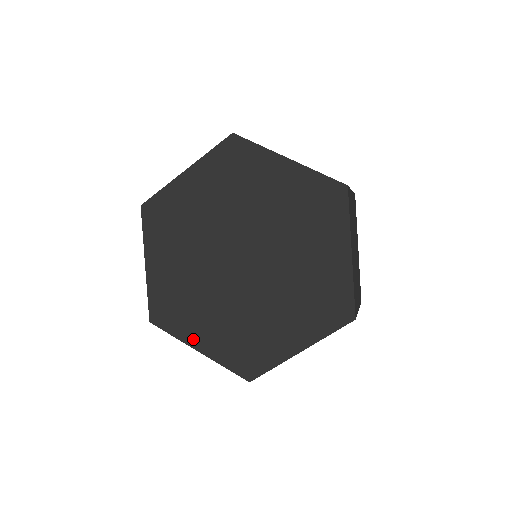
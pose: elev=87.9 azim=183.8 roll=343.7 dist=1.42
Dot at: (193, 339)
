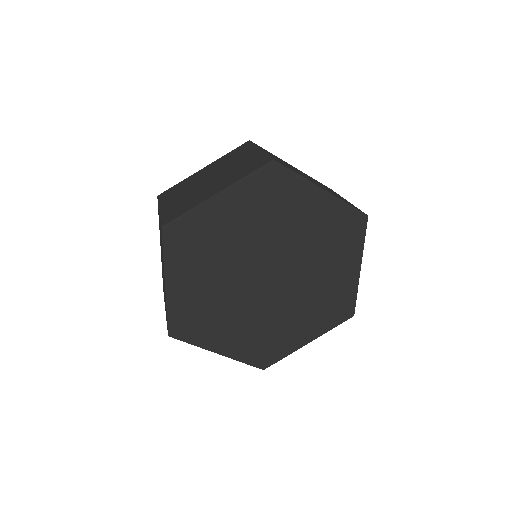
Dot at: (298, 343)
